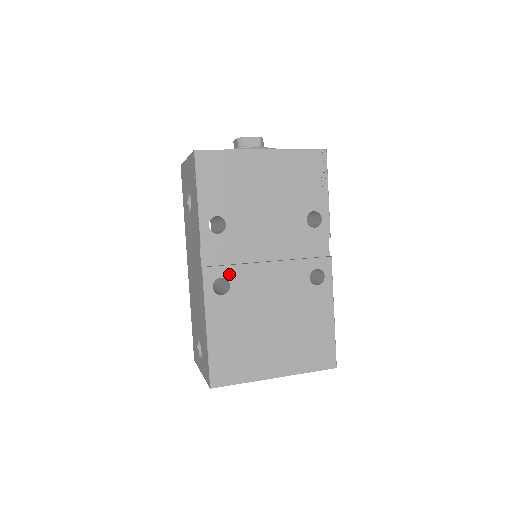
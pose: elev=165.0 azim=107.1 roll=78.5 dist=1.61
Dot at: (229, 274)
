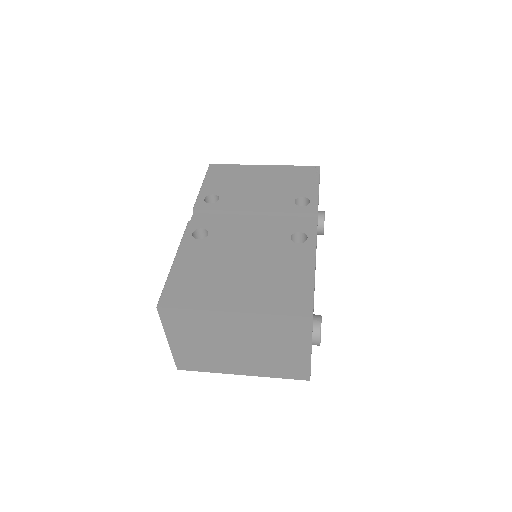
Dot at: (210, 227)
